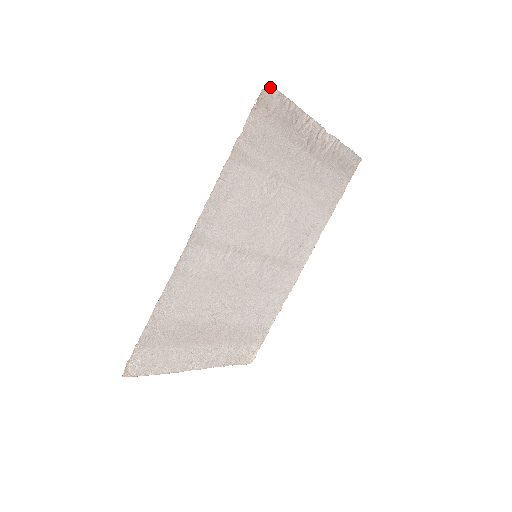
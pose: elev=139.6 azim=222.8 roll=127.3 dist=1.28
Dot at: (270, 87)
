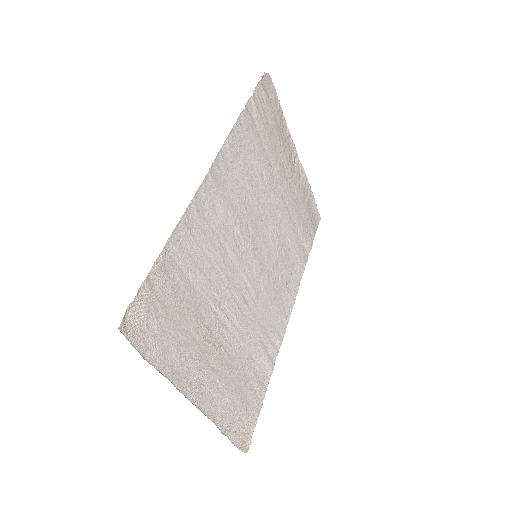
Dot at: (269, 76)
